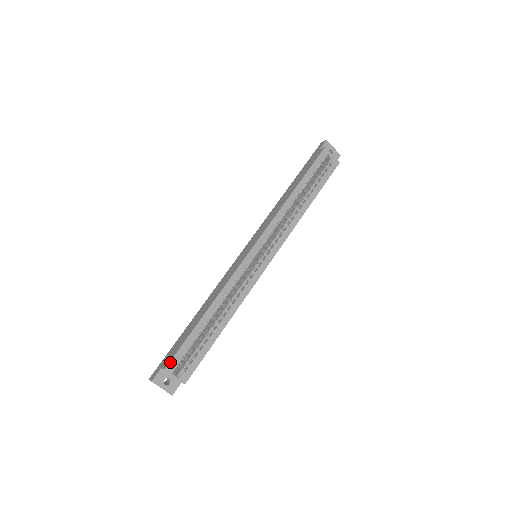
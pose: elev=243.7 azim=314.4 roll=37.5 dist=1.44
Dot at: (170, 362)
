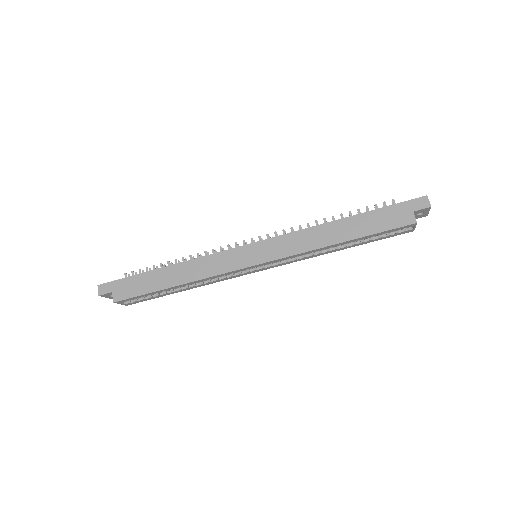
Dot at: (121, 300)
